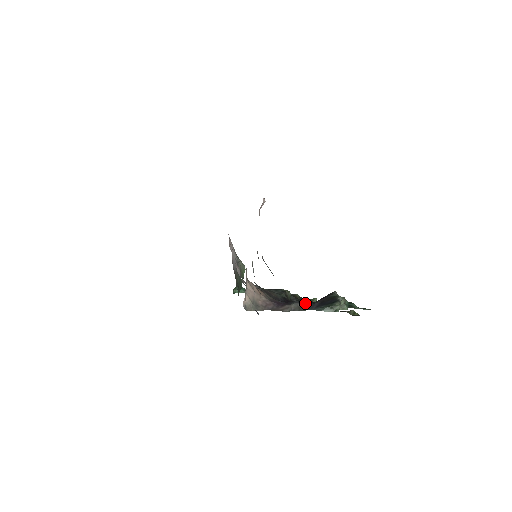
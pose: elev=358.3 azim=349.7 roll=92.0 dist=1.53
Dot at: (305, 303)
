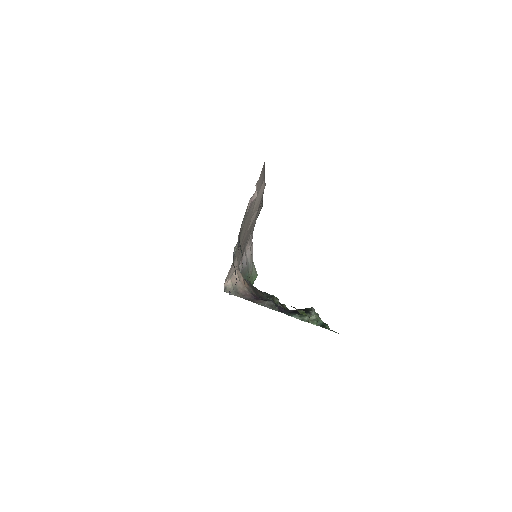
Dot at: (282, 307)
